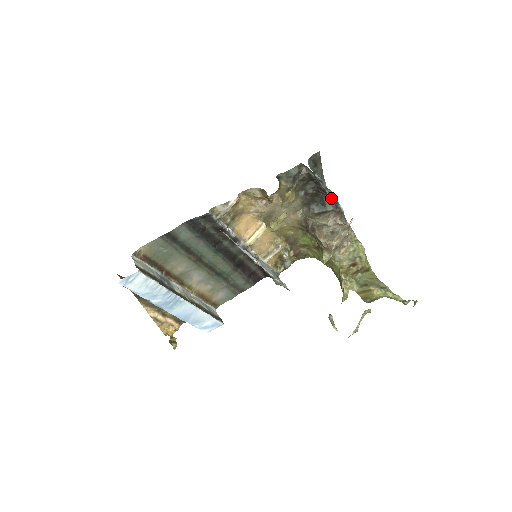
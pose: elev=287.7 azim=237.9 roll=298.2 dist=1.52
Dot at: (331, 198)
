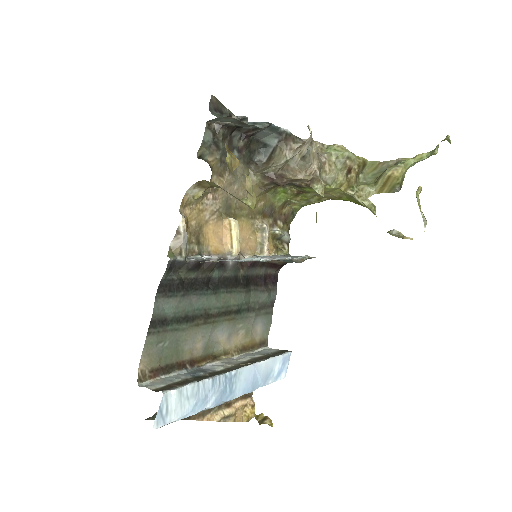
Dot at: (267, 130)
